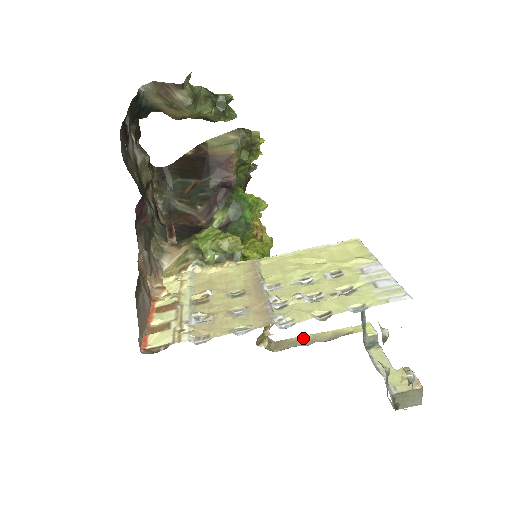
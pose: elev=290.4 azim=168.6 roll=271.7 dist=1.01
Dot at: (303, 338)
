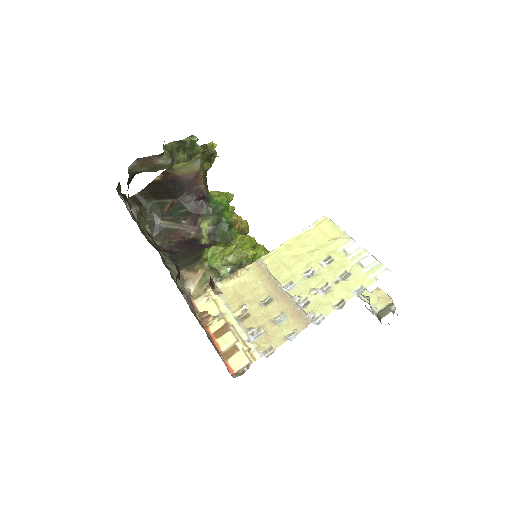
Dot at: occluded
